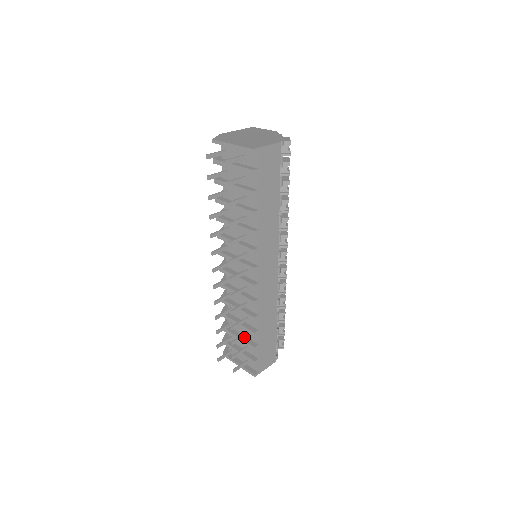
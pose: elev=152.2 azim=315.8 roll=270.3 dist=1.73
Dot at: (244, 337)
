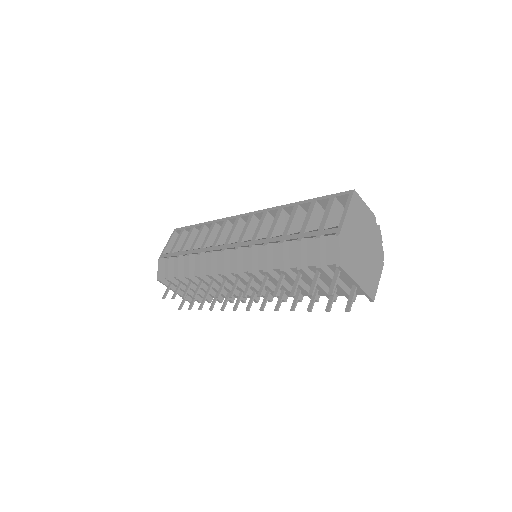
Dot at: (201, 291)
